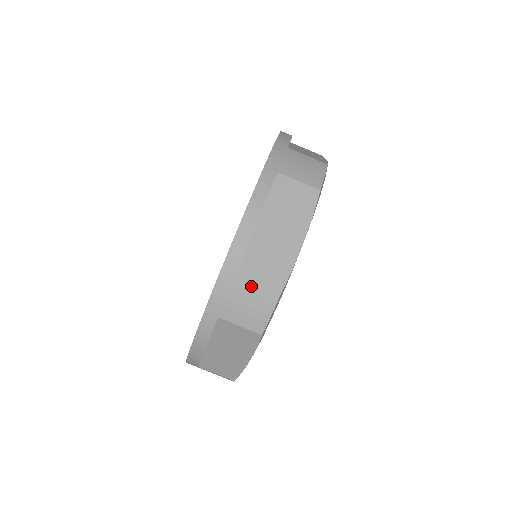
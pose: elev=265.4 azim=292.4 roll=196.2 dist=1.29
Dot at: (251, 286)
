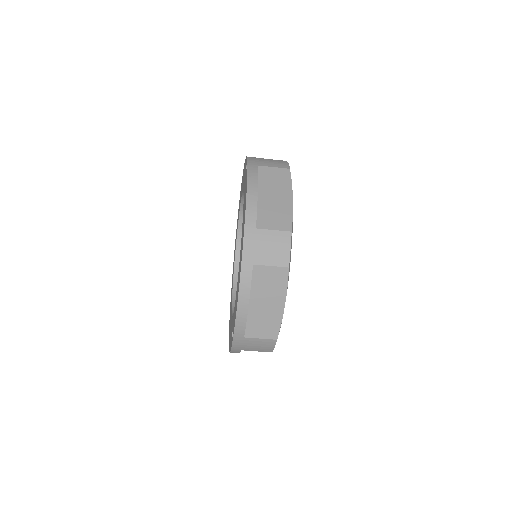
Dot at: (256, 339)
